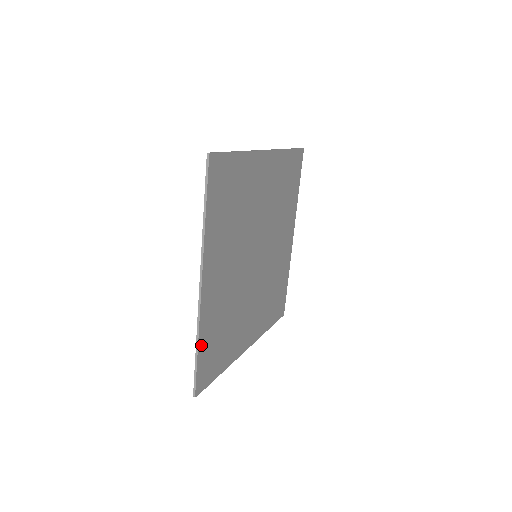
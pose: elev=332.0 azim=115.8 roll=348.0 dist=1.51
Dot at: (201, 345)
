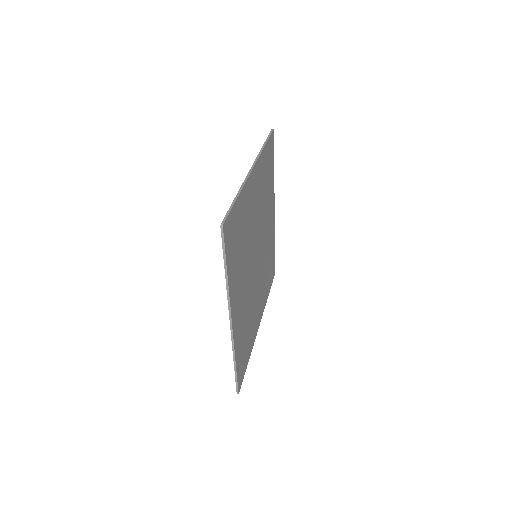
Dot at: (237, 359)
